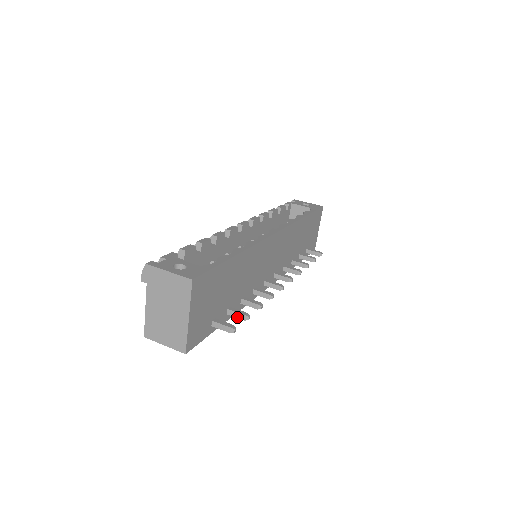
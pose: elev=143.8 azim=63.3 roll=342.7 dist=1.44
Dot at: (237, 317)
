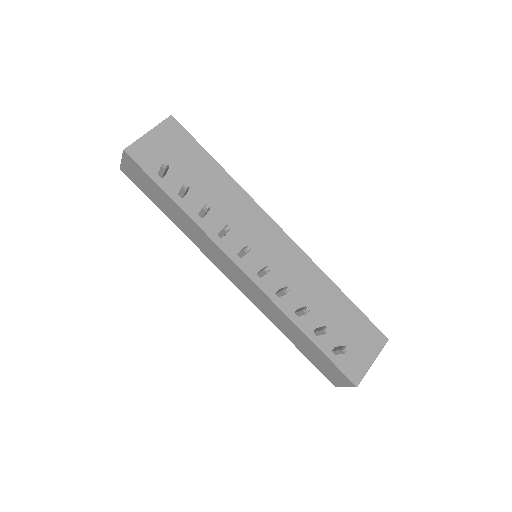
Dot at: (181, 189)
